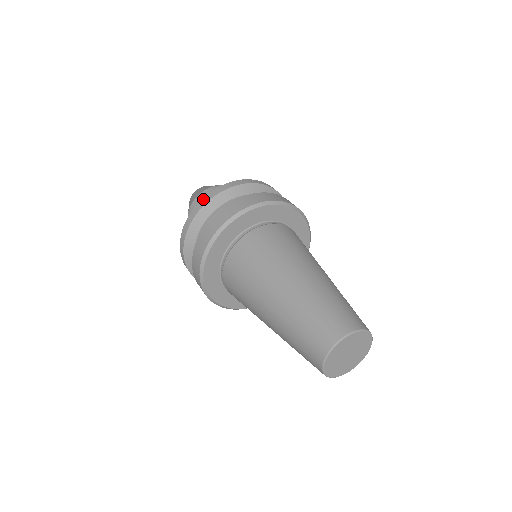
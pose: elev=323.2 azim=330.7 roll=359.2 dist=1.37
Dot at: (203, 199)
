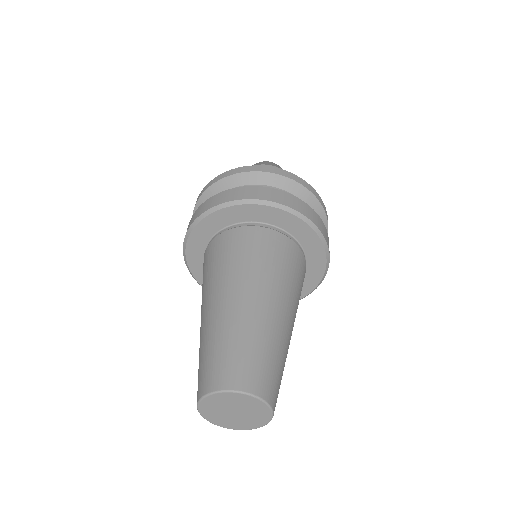
Dot at: (201, 192)
